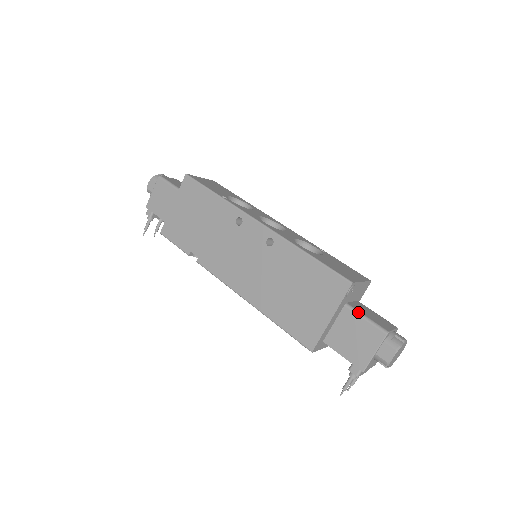
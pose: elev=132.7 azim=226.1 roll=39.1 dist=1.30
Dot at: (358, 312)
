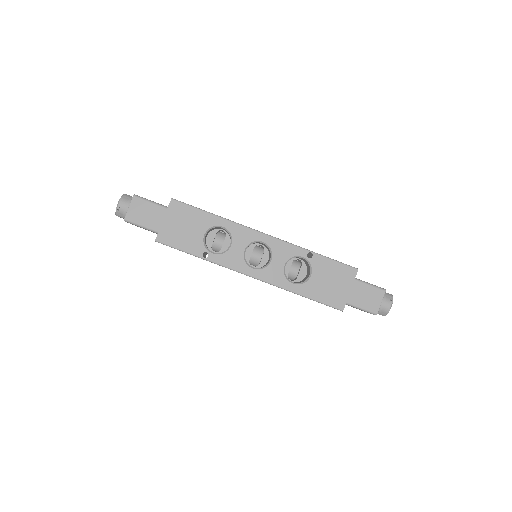
Dot at: (353, 306)
